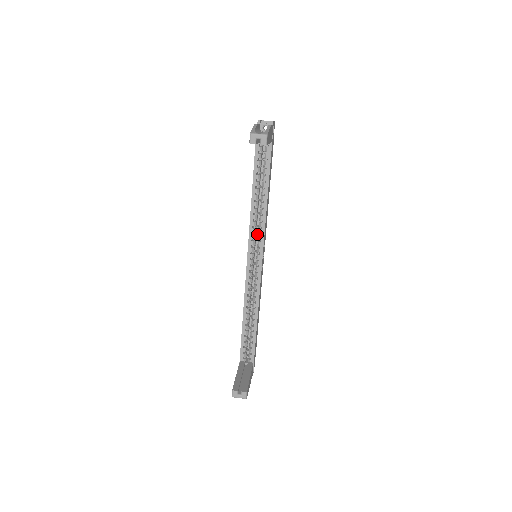
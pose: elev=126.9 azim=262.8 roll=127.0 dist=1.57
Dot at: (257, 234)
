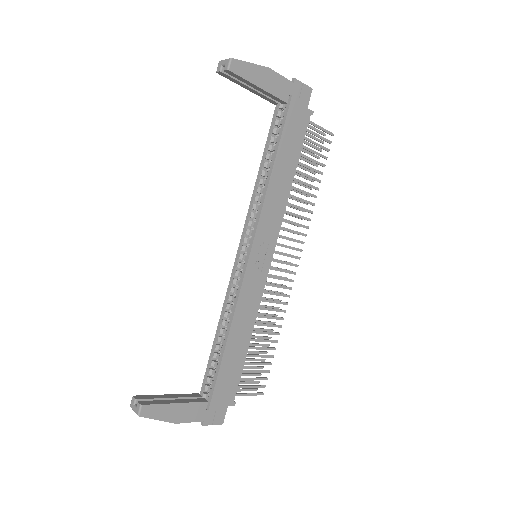
Dot at: occluded
